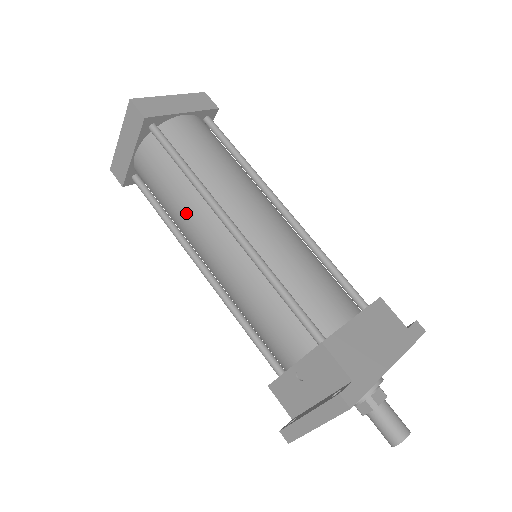
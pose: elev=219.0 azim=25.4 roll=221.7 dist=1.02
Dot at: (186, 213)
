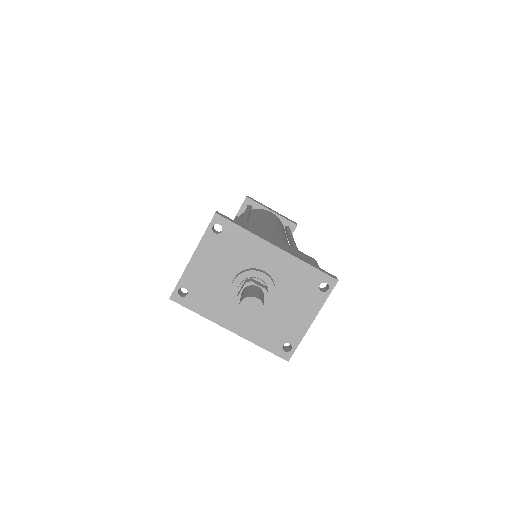
Dot at: occluded
